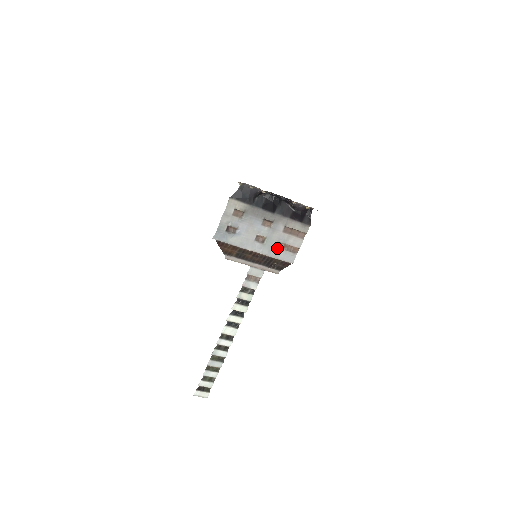
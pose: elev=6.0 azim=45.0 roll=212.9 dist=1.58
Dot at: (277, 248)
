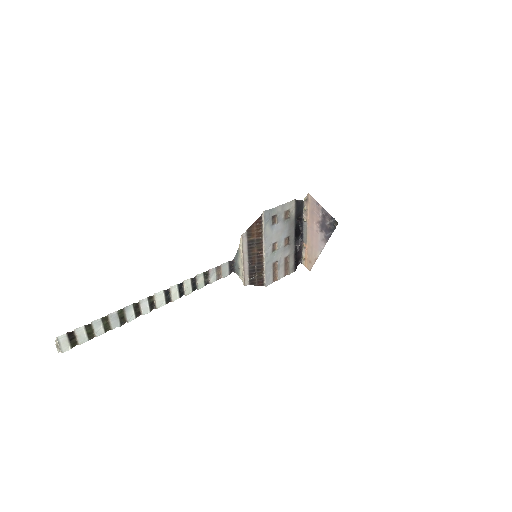
Dot at: (272, 265)
